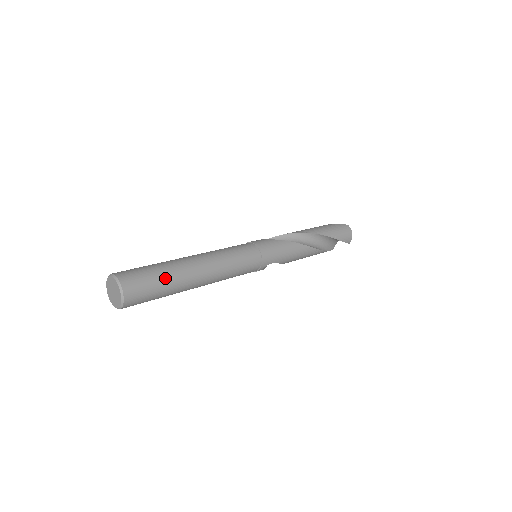
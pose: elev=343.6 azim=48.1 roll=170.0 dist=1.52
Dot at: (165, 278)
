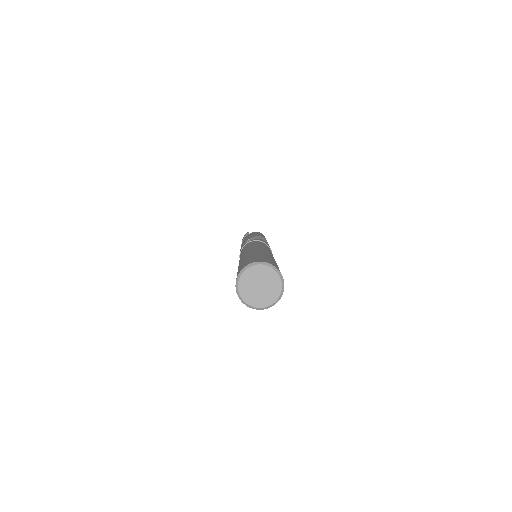
Dot at: occluded
